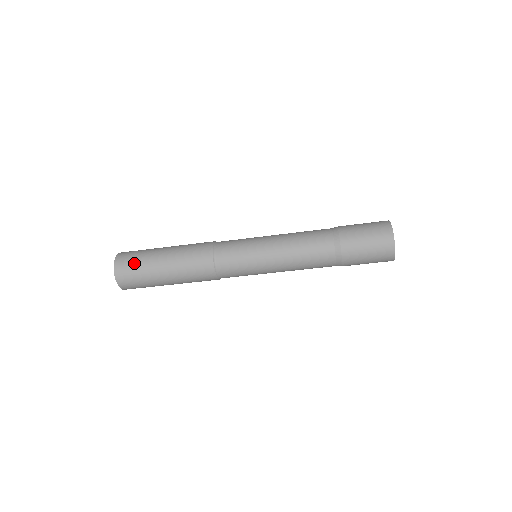
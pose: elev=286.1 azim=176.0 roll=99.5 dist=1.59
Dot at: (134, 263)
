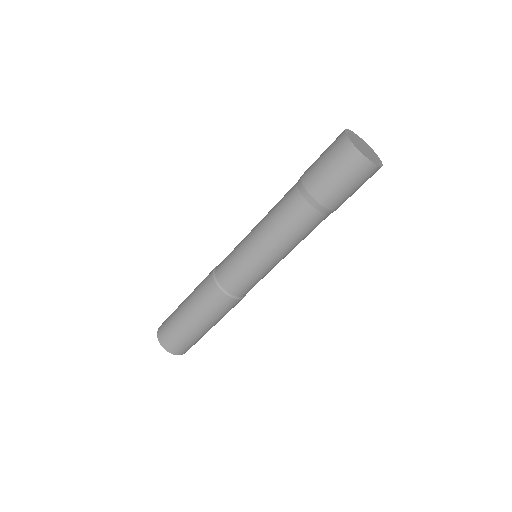
Dot at: (170, 315)
